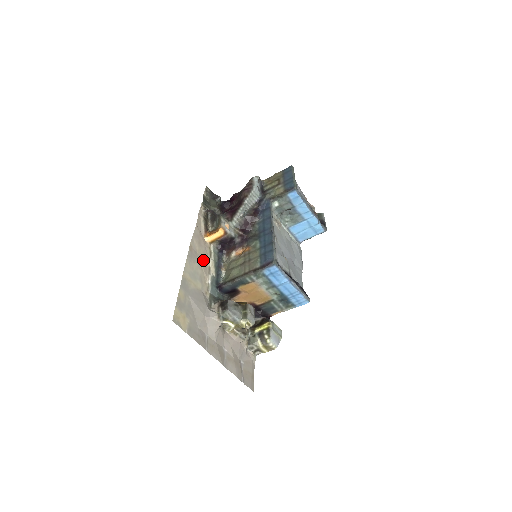
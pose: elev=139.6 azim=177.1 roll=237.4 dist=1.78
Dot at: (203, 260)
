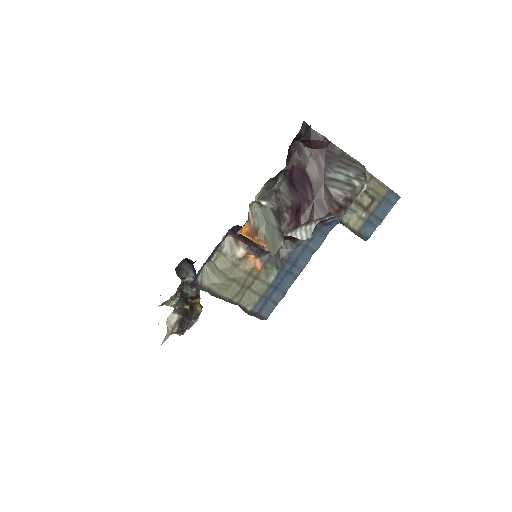
Dot at: occluded
